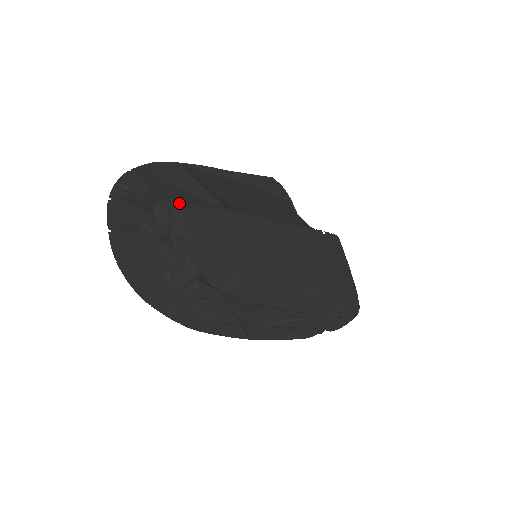
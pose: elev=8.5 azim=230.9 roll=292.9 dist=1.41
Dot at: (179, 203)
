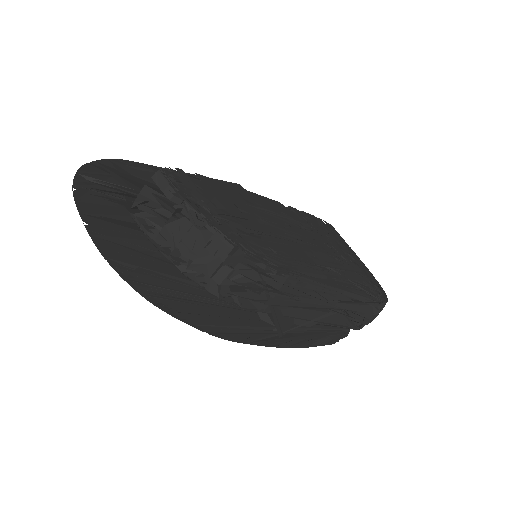
Dot at: occluded
